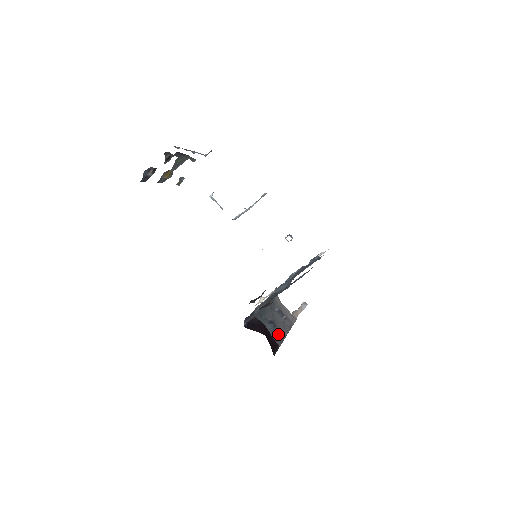
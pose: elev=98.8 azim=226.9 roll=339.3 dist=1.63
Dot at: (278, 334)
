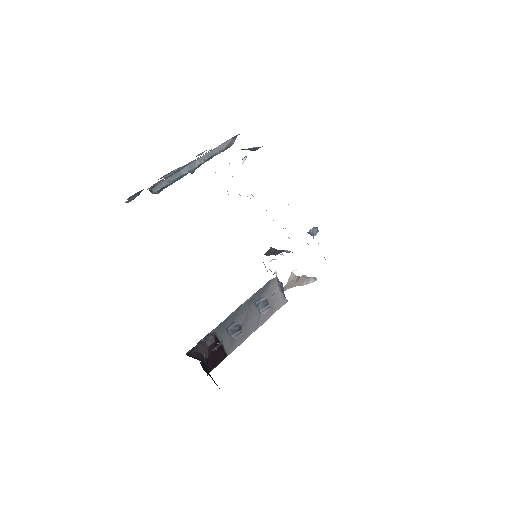
Dot at: (238, 338)
